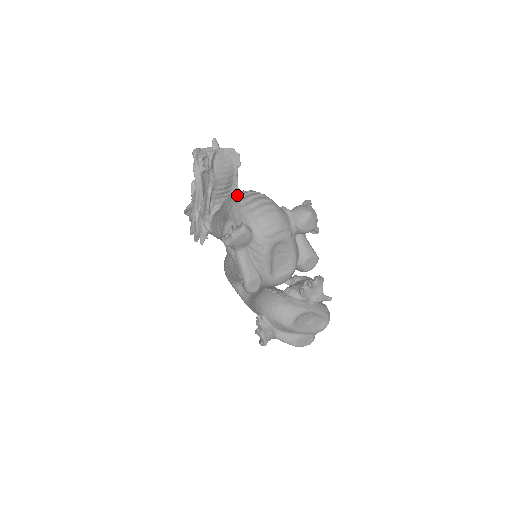
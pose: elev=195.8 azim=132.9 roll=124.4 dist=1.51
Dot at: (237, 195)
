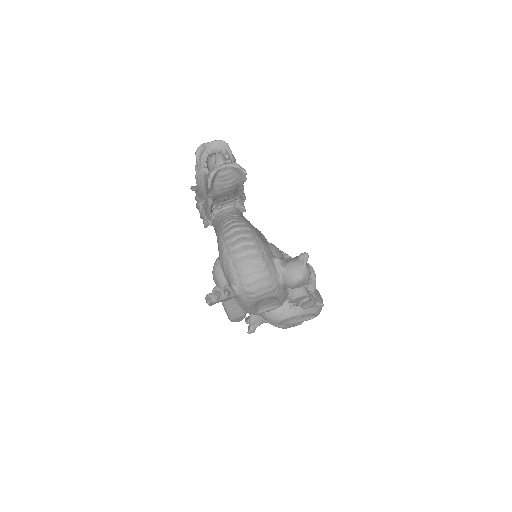
Dot at: (230, 240)
